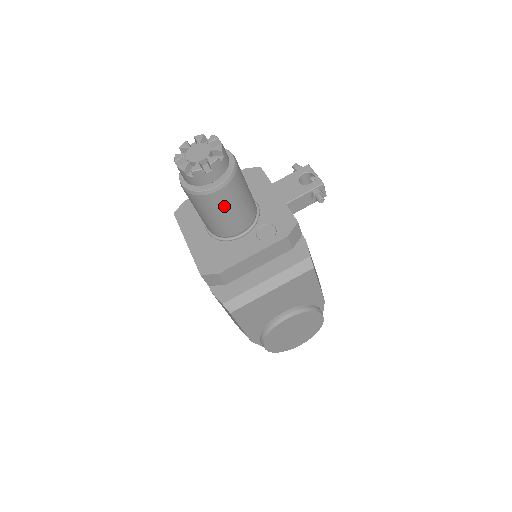
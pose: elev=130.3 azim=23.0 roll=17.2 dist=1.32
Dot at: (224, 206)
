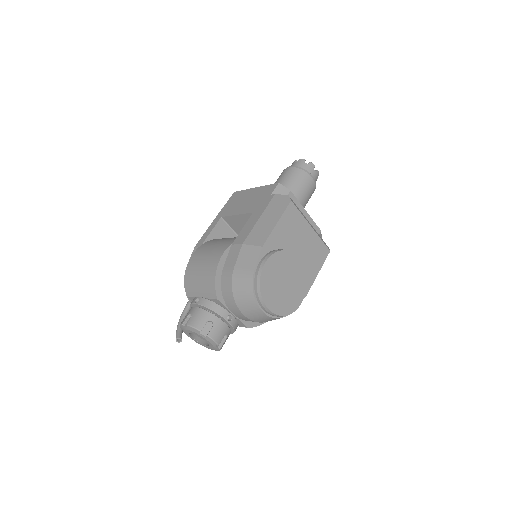
Dot at: (305, 187)
